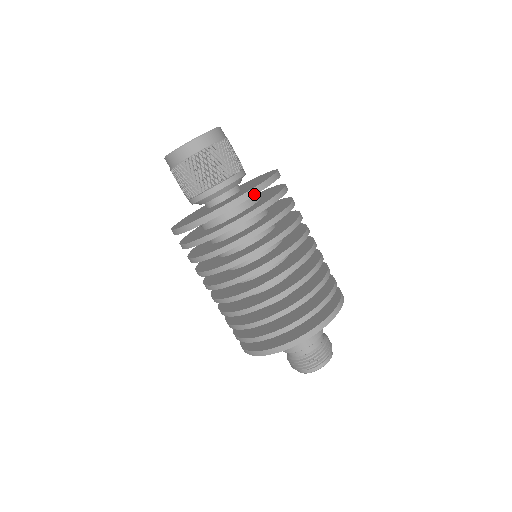
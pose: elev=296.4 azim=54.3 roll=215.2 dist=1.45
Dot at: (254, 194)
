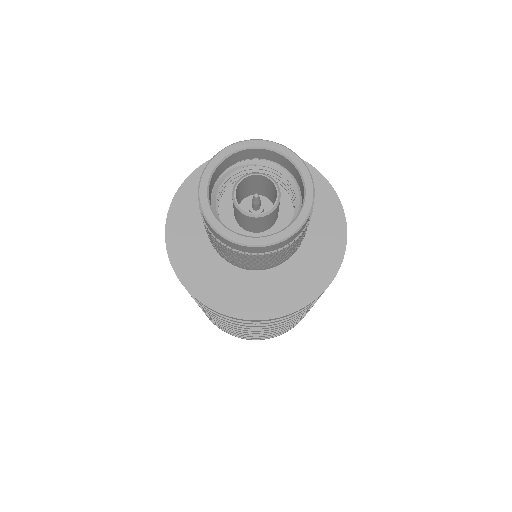
Dot at: occluded
